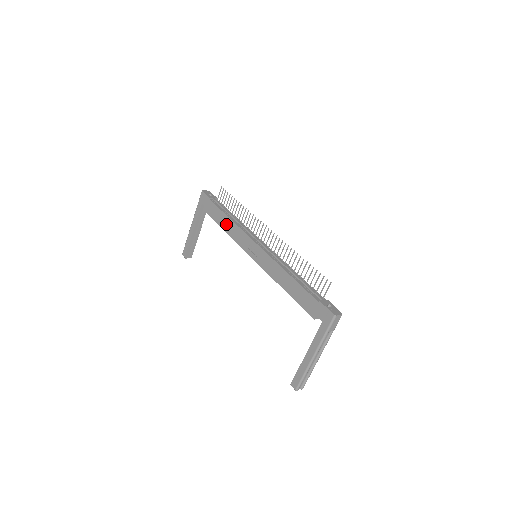
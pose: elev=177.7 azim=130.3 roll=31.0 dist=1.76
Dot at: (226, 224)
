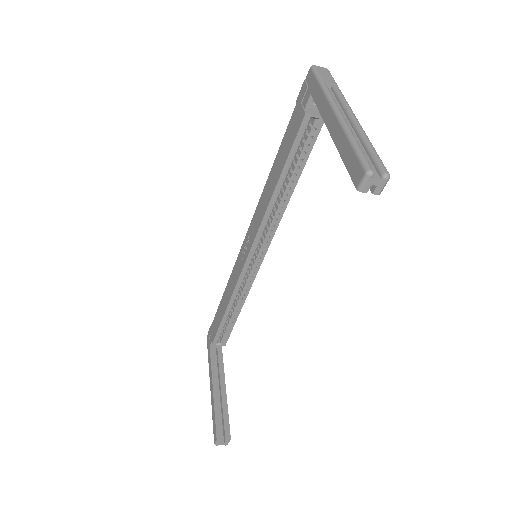
Dot at: (225, 300)
